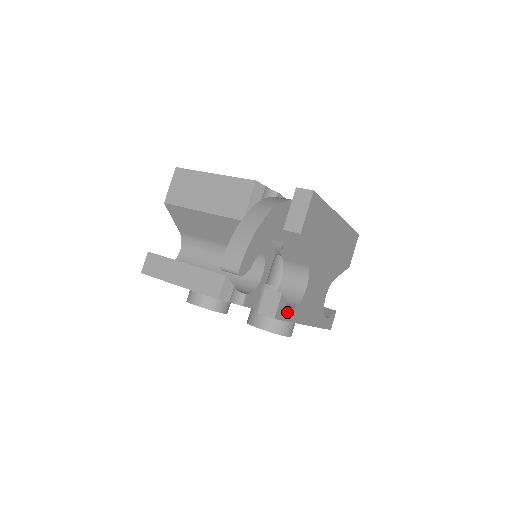
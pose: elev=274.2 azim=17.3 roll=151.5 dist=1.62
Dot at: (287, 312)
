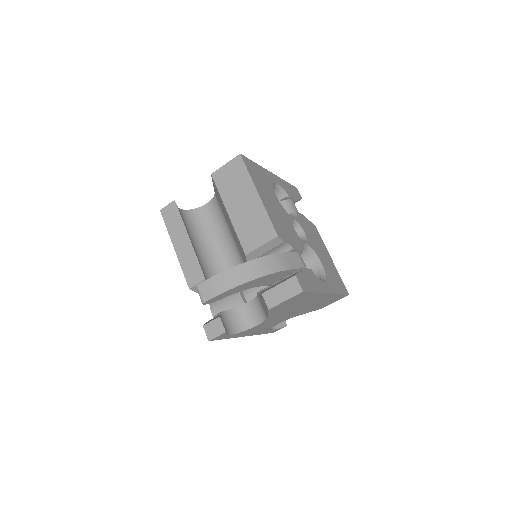
Dot at: (226, 336)
